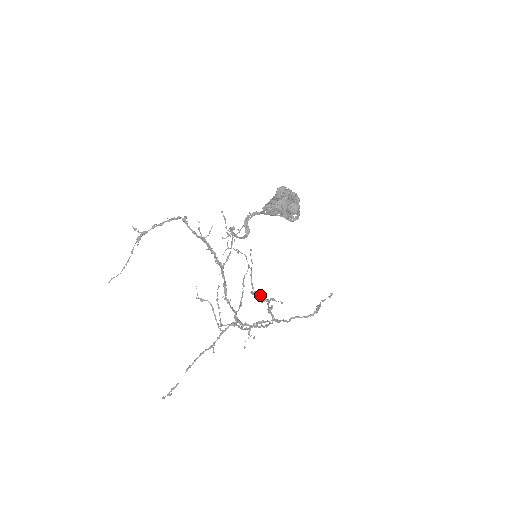
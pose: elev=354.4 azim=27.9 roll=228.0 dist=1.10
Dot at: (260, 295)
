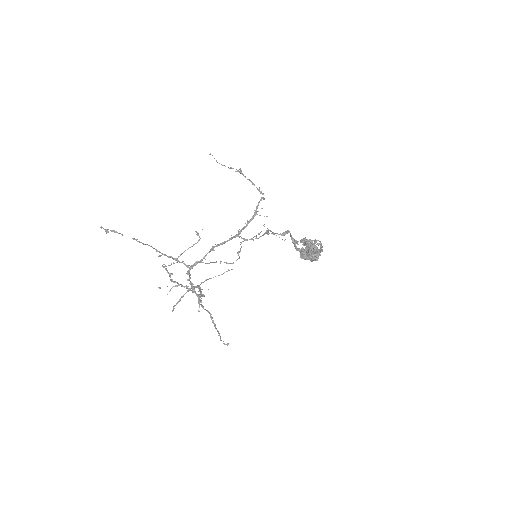
Dot at: occluded
